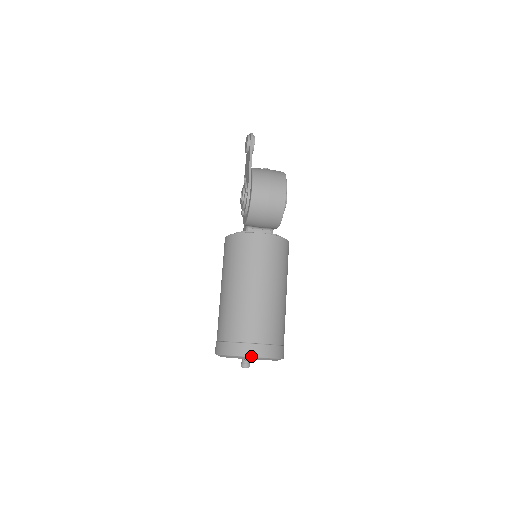
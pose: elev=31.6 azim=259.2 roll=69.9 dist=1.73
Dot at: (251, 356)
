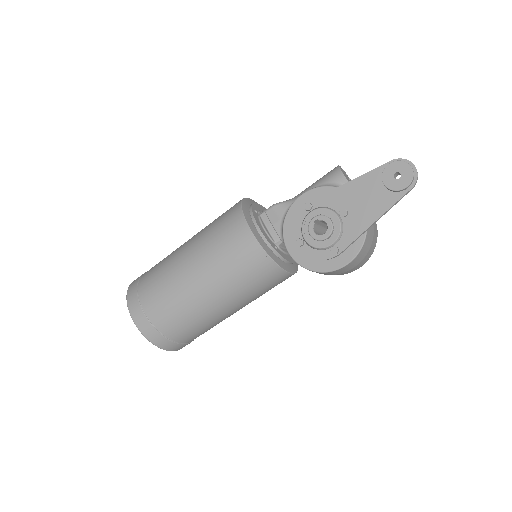
Dot at: occluded
